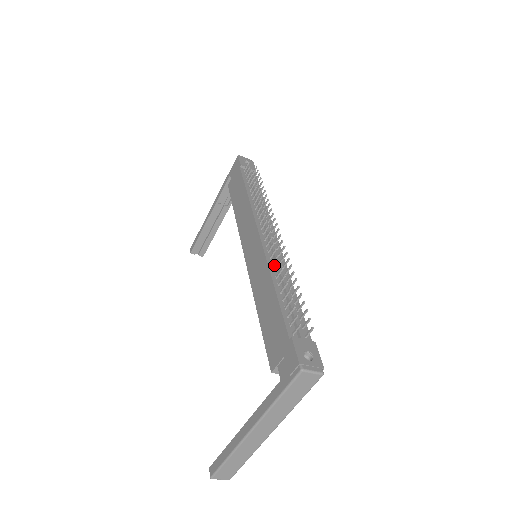
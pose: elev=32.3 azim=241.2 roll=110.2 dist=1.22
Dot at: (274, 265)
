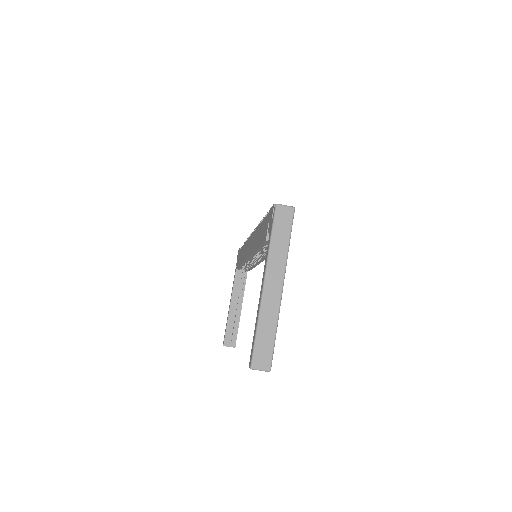
Dot at: occluded
